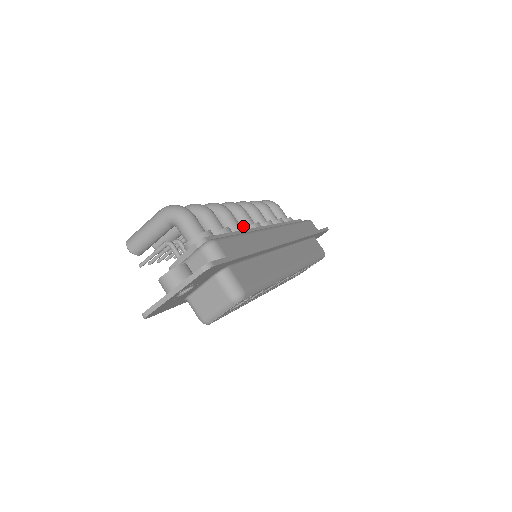
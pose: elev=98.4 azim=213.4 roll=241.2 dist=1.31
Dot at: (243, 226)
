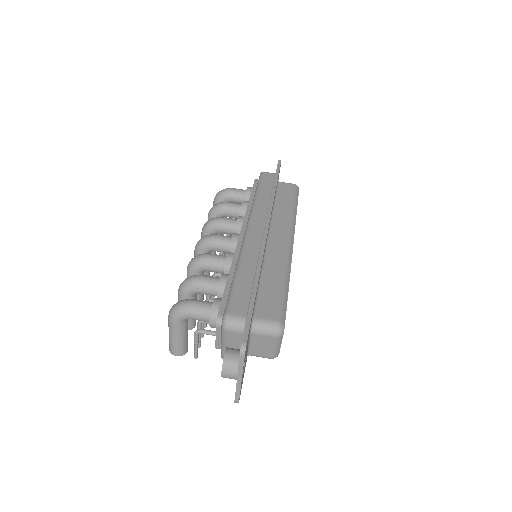
Dot at: (228, 257)
